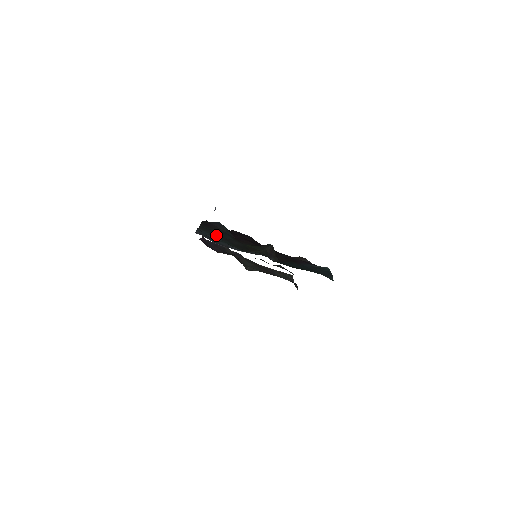
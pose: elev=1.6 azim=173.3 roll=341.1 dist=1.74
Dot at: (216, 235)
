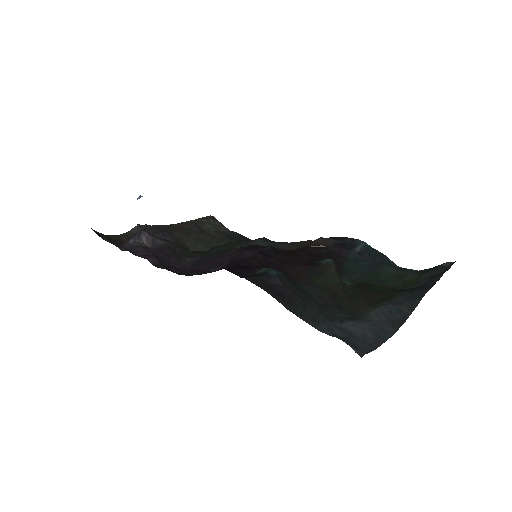
Dot at: (325, 314)
